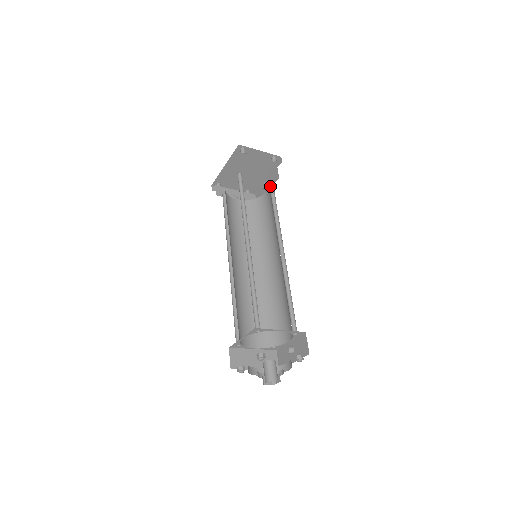
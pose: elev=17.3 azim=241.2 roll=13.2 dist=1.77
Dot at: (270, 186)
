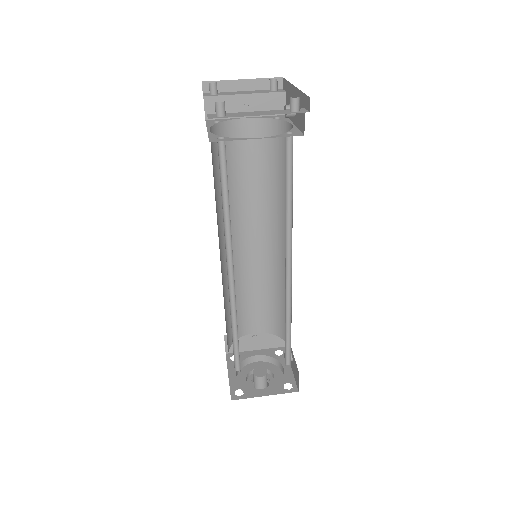
Dot at: (288, 144)
